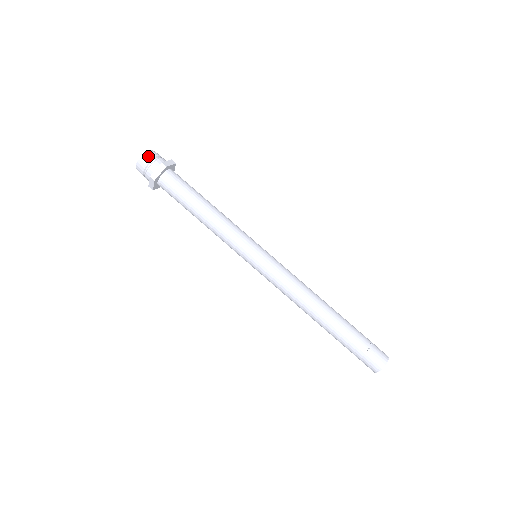
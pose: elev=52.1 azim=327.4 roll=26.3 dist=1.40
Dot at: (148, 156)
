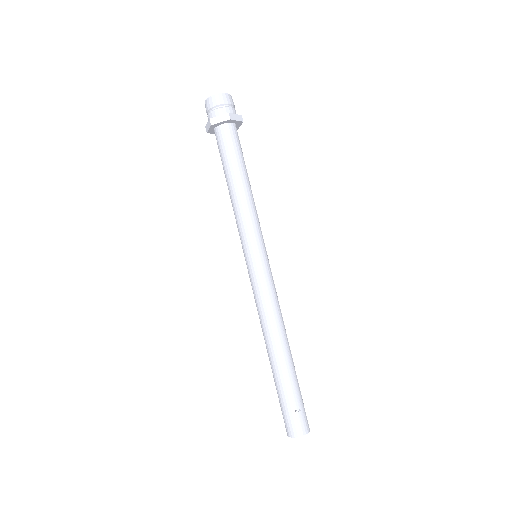
Dot at: (221, 98)
